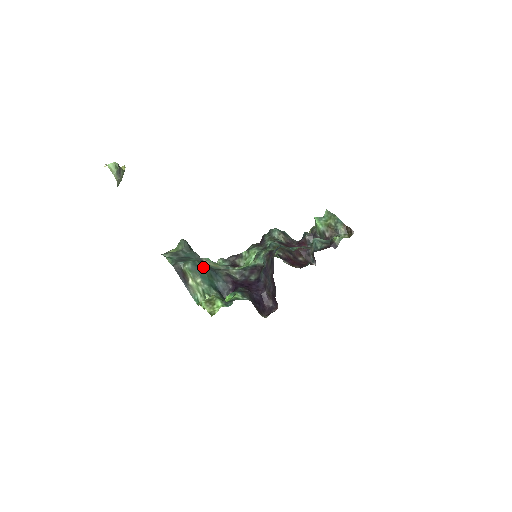
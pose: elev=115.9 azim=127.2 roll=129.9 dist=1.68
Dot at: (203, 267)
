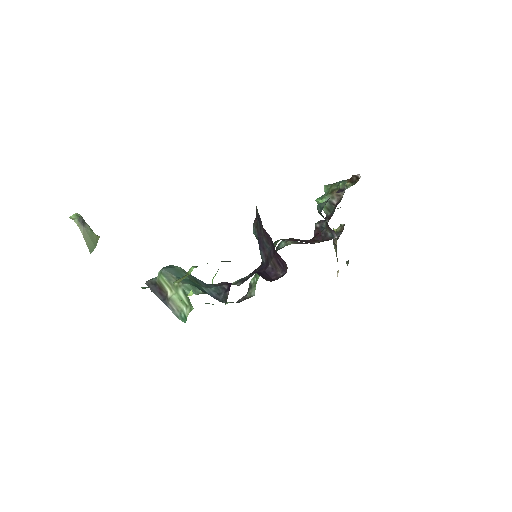
Dot at: (180, 268)
